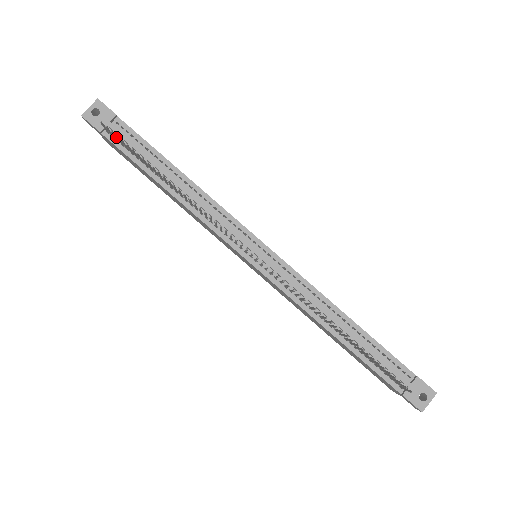
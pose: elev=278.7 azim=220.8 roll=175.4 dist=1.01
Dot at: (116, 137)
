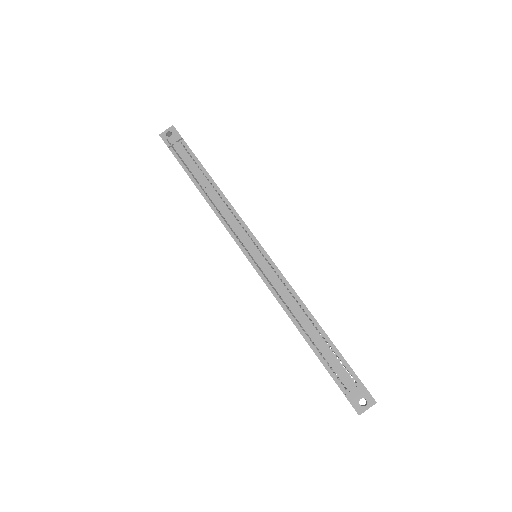
Dot at: occluded
